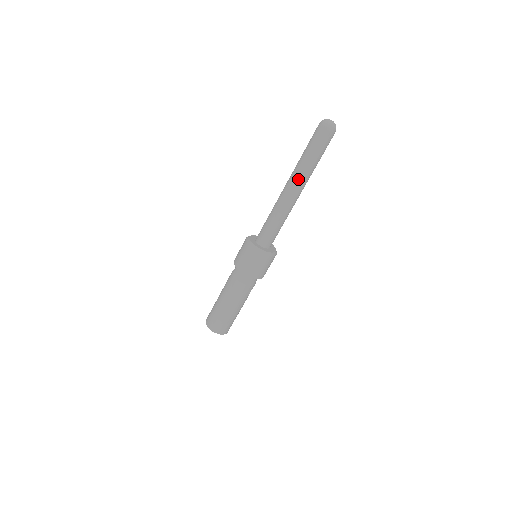
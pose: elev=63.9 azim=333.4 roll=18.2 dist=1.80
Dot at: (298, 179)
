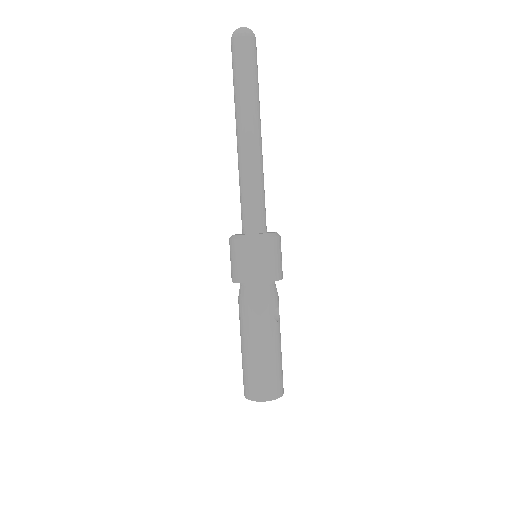
Dot at: (243, 117)
